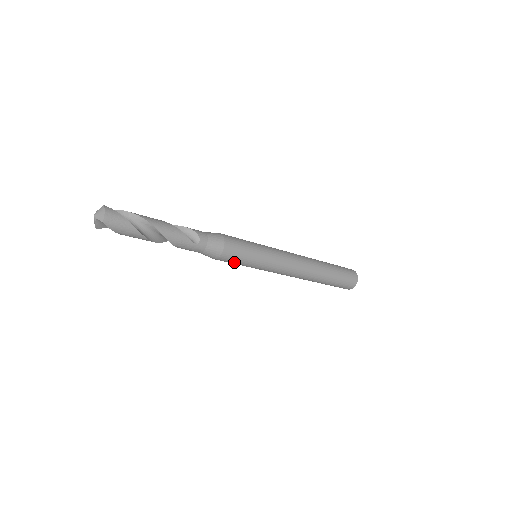
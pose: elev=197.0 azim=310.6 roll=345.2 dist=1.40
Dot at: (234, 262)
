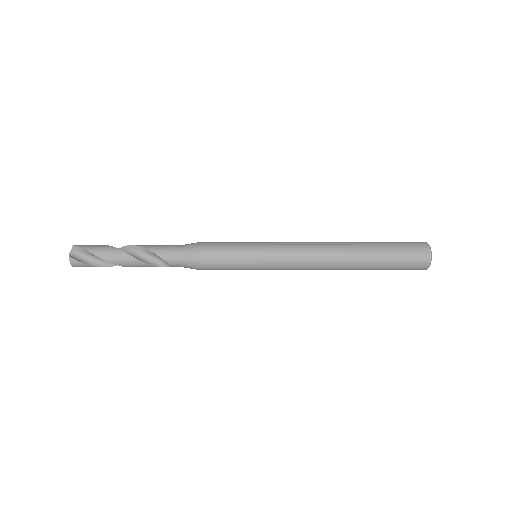
Dot at: occluded
